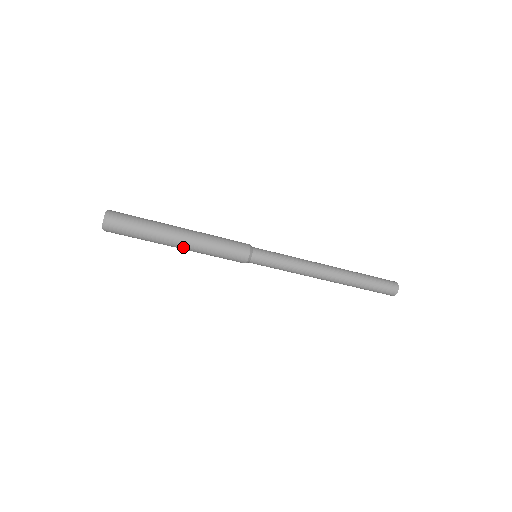
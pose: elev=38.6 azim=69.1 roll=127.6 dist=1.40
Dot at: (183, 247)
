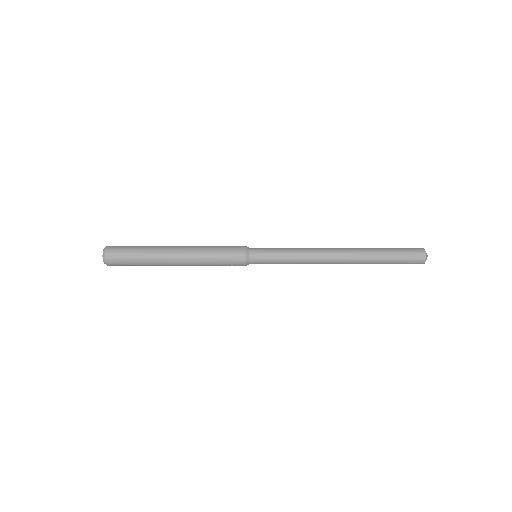
Dot at: occluded
